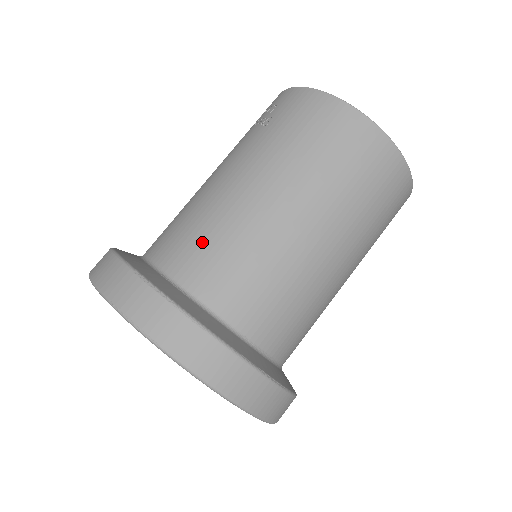
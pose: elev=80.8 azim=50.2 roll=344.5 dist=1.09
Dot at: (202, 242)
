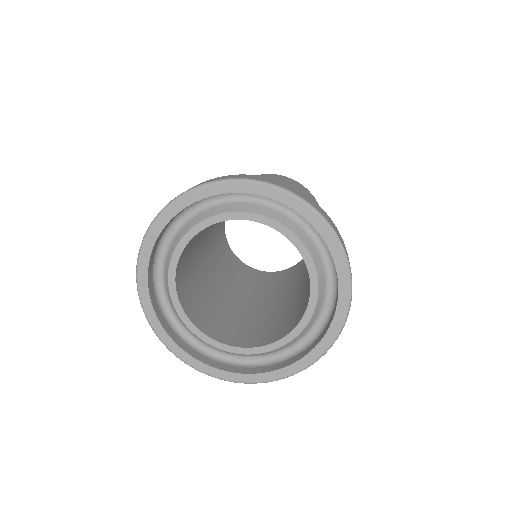
Dot at: occluded
